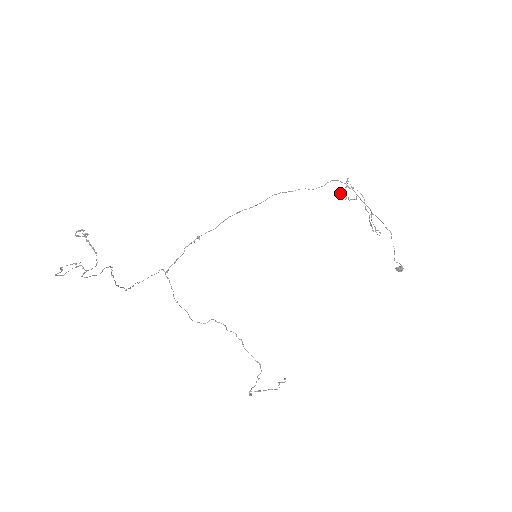
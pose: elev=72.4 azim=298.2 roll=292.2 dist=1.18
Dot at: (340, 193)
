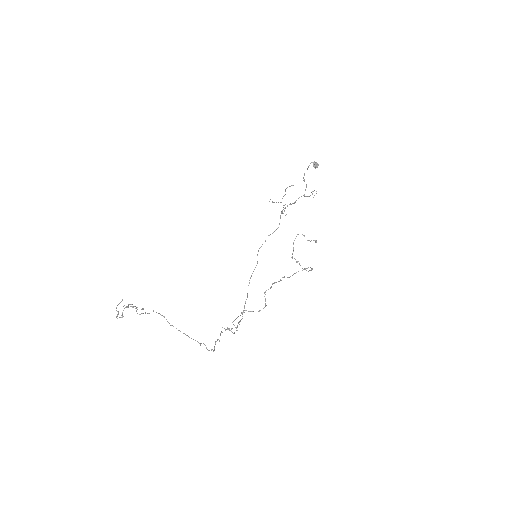
Dot at: (283, 213)
